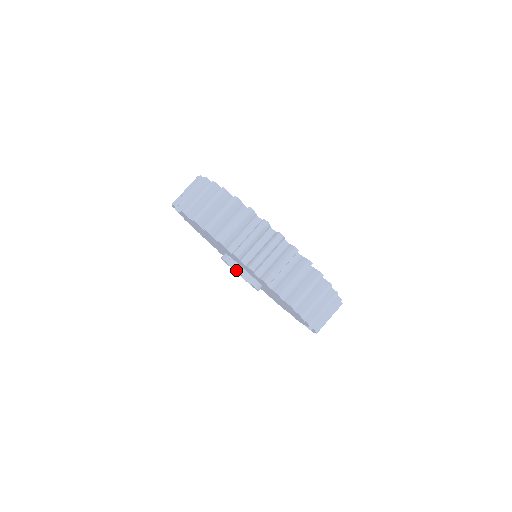
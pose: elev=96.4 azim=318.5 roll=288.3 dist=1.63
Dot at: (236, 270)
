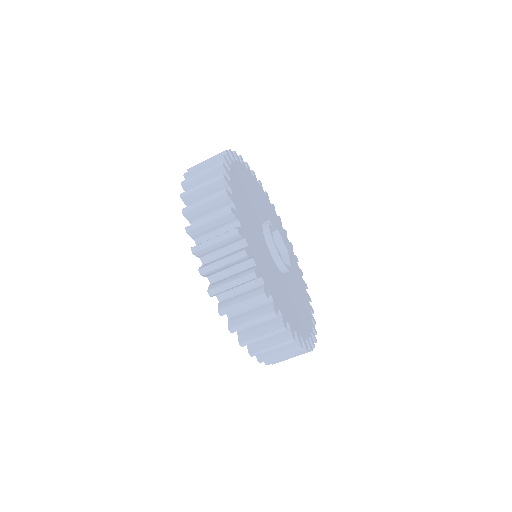
Dot at: occluded
